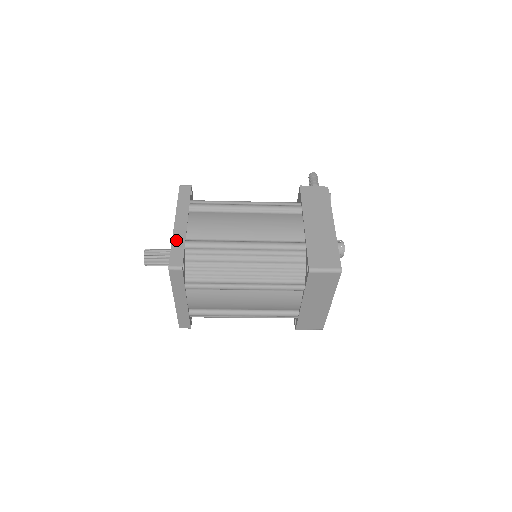
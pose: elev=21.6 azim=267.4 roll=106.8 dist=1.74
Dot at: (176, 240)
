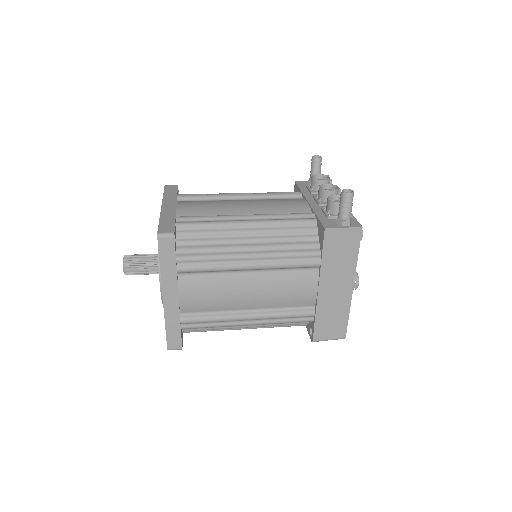
Dot at: (169, 320)
